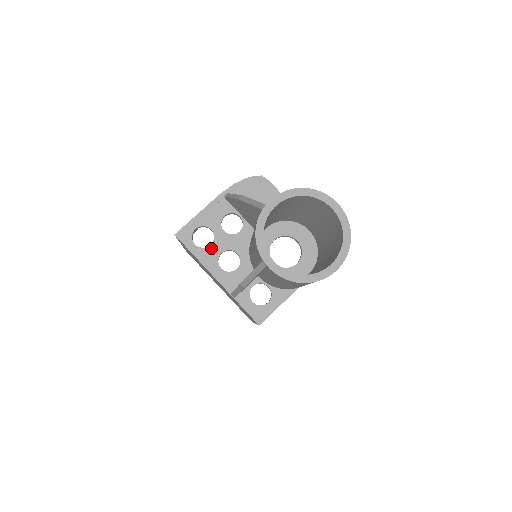
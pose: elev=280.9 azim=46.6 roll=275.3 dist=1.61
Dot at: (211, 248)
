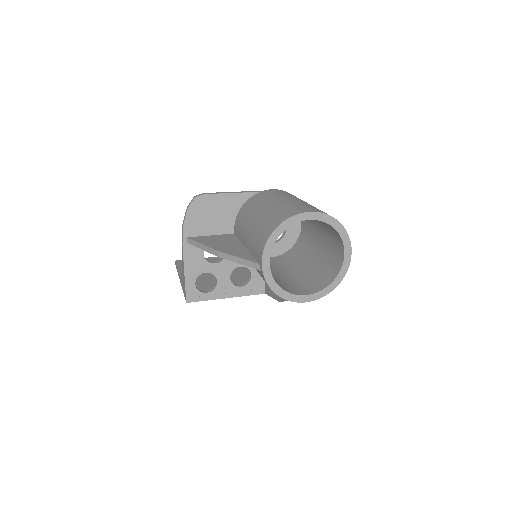
Dot at: (220, 283)
